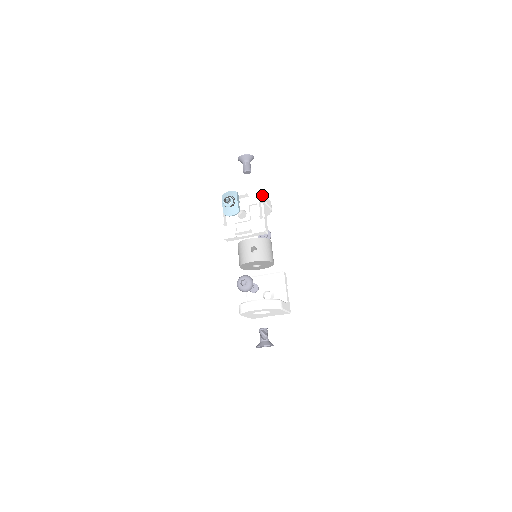
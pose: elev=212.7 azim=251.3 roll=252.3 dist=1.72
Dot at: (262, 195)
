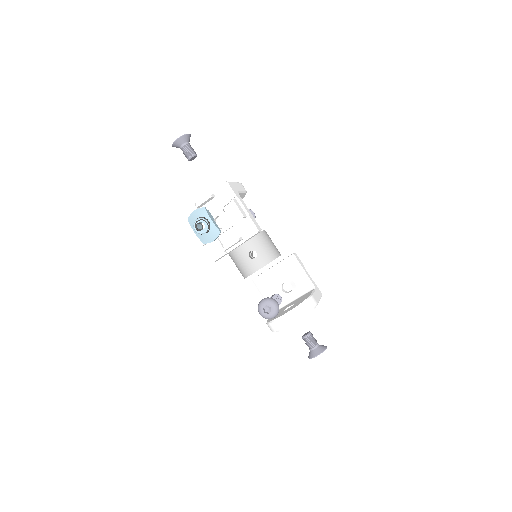
Dot at: (231, 187)
